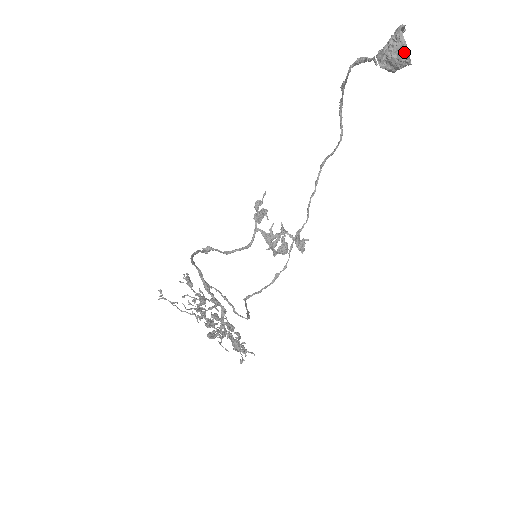
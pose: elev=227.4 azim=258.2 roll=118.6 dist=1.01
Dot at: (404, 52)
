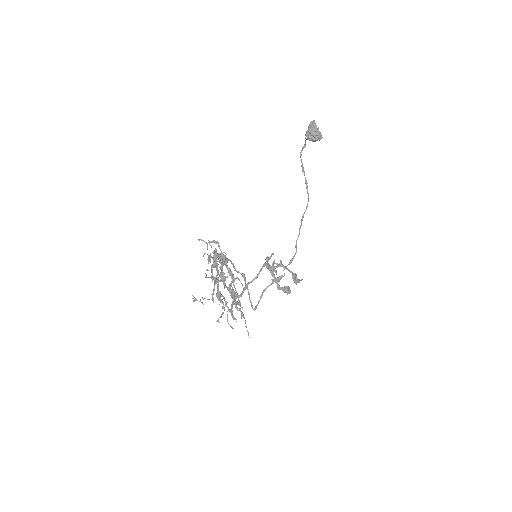
Dot at: (315, 127)
